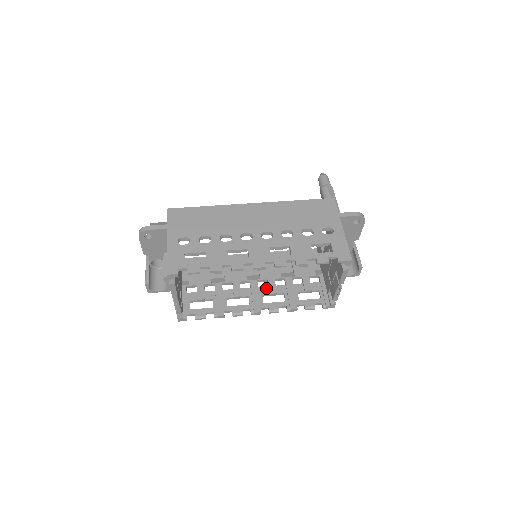
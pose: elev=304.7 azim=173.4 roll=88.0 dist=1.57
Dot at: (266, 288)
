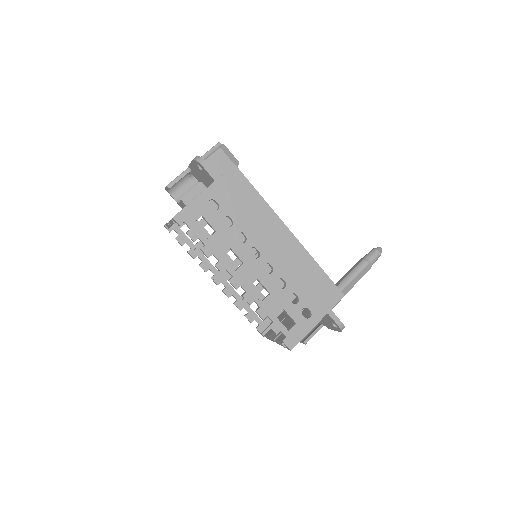
Dot at: occluded
